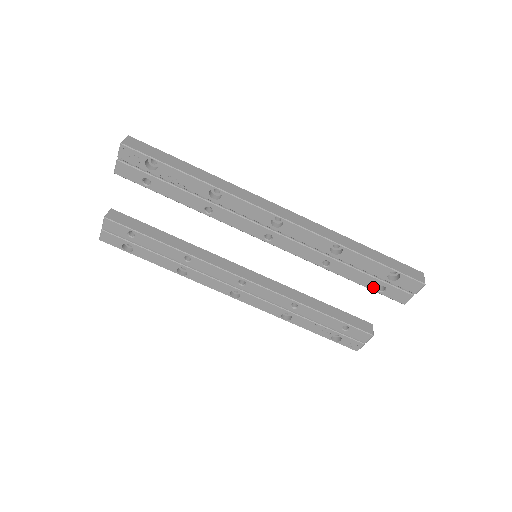
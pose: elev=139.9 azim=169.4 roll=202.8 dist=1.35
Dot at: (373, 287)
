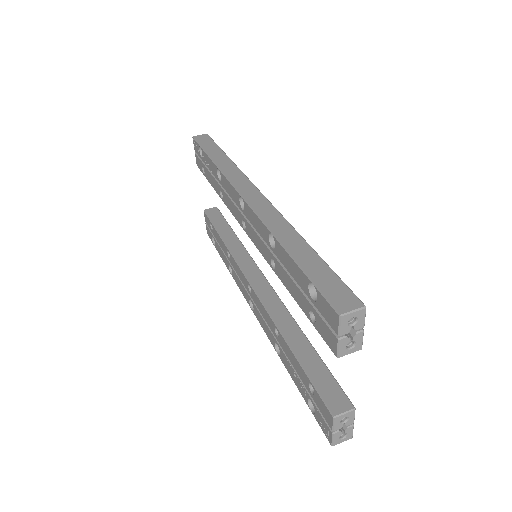
Dot at: (307, 311)
